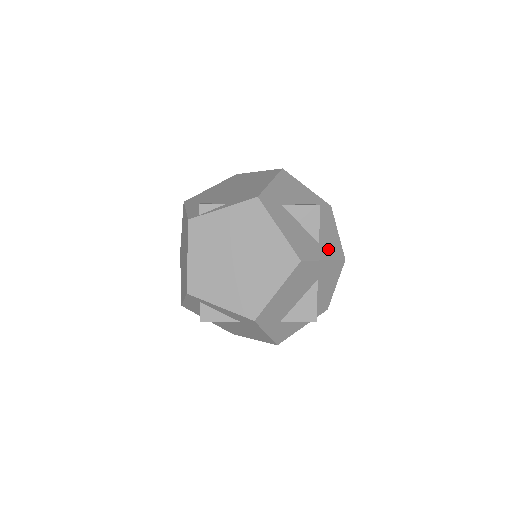
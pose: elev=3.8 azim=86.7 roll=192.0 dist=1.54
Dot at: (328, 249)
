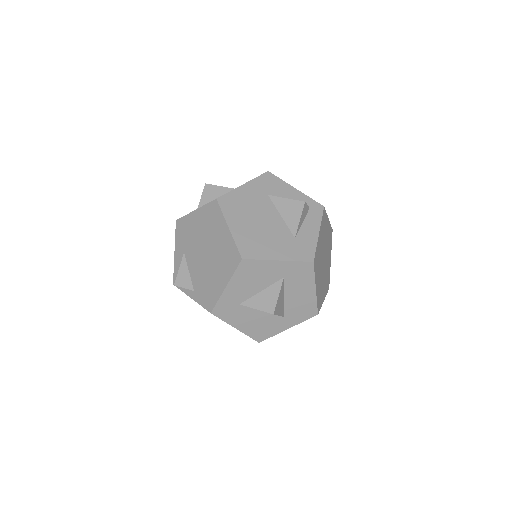
Dot at: (296, 316)
